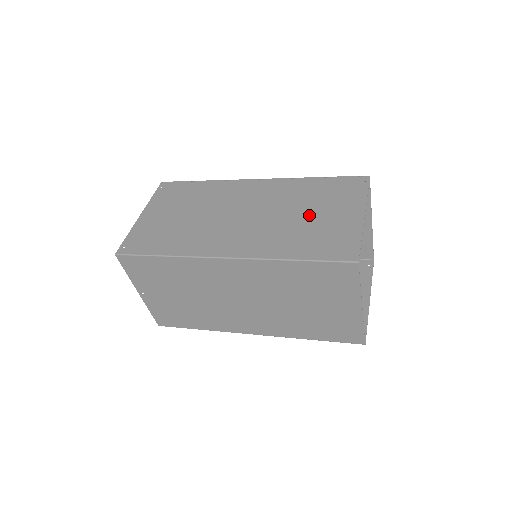
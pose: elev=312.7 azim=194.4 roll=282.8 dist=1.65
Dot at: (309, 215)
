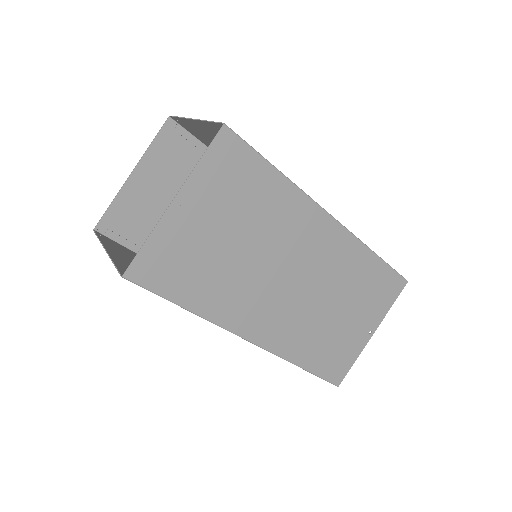
Dot at: occluded
